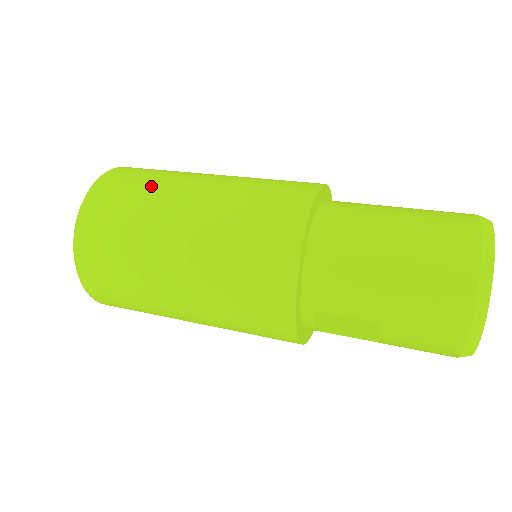
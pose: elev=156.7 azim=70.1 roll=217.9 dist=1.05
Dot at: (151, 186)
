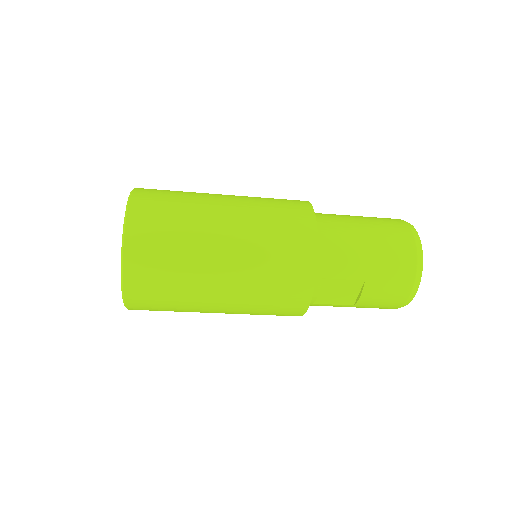
Dot at: (186, 196)
